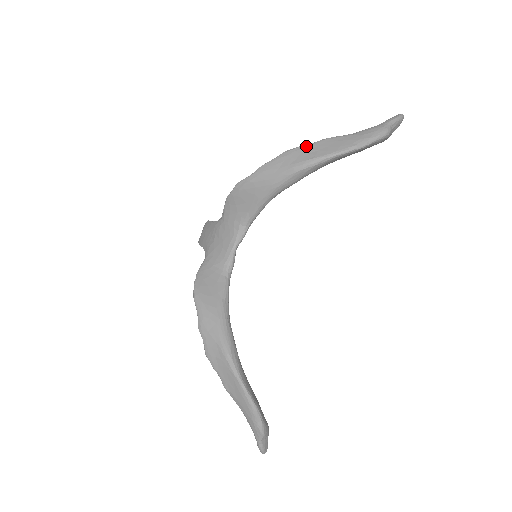
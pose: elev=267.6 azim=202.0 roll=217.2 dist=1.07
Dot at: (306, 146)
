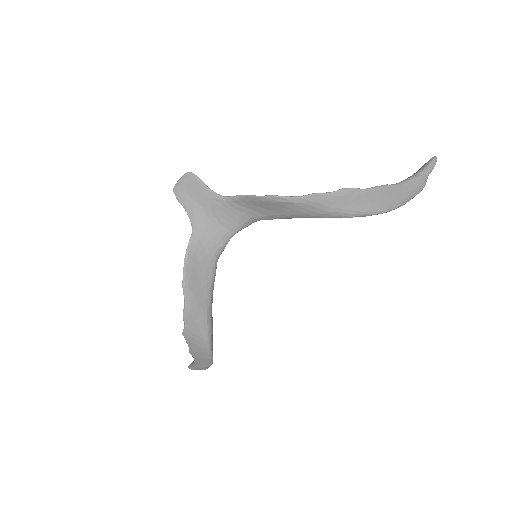
Dot at: (363, 192)
